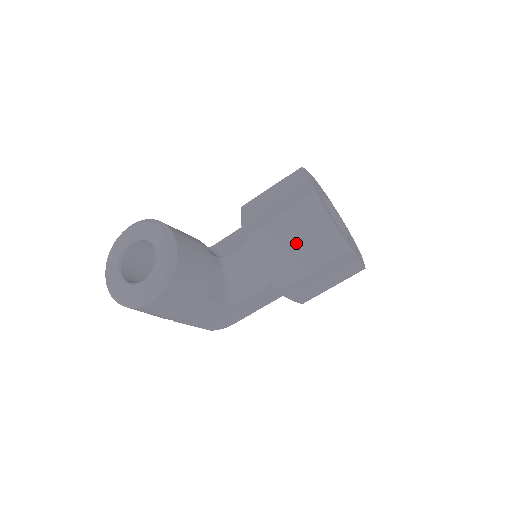
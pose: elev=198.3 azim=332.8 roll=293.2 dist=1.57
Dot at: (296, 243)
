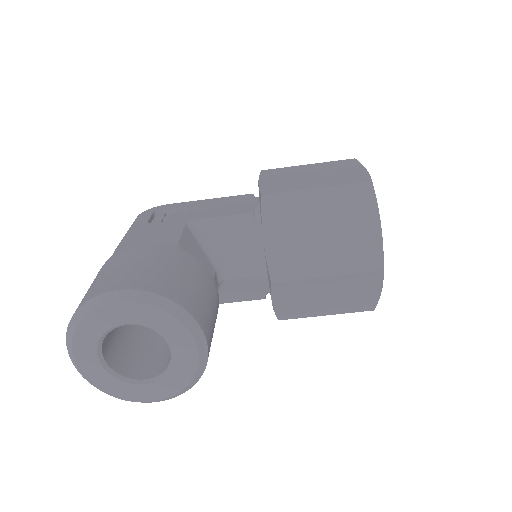
Dot at: (328, 297)
